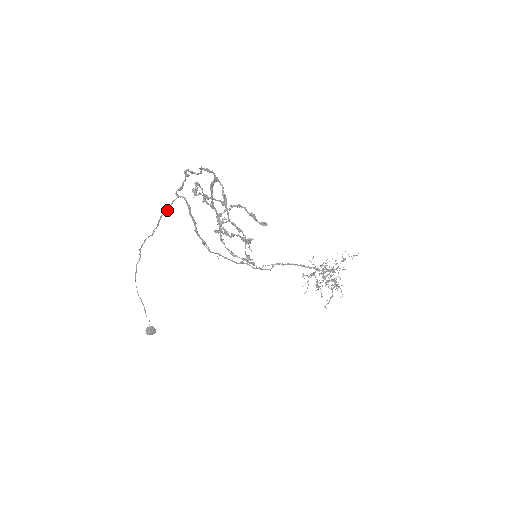
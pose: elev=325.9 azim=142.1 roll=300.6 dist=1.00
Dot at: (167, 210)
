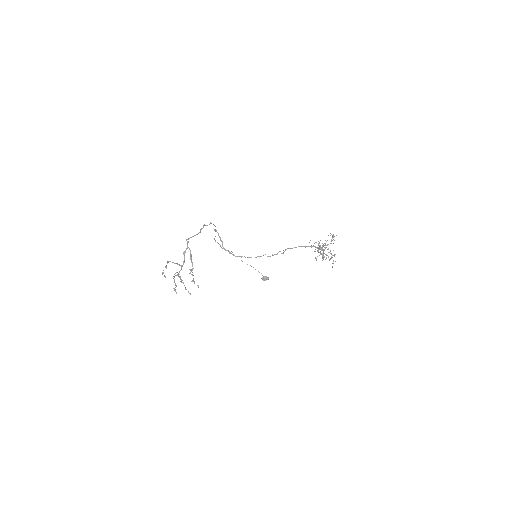
Dot at: occluded
